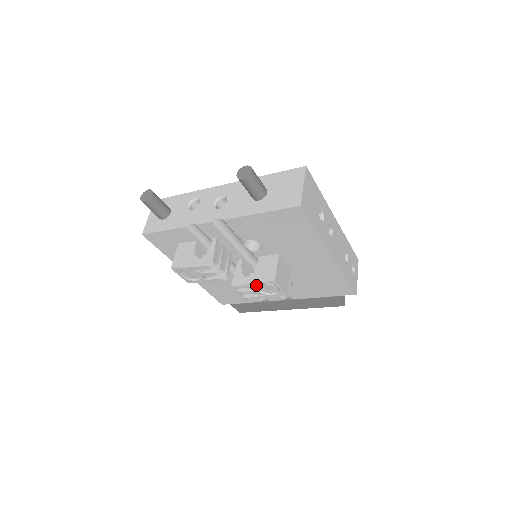
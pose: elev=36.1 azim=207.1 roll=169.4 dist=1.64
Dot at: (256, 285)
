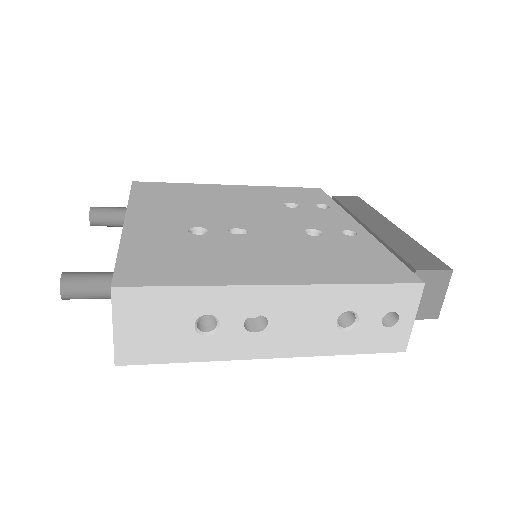
Dot at: occluded
